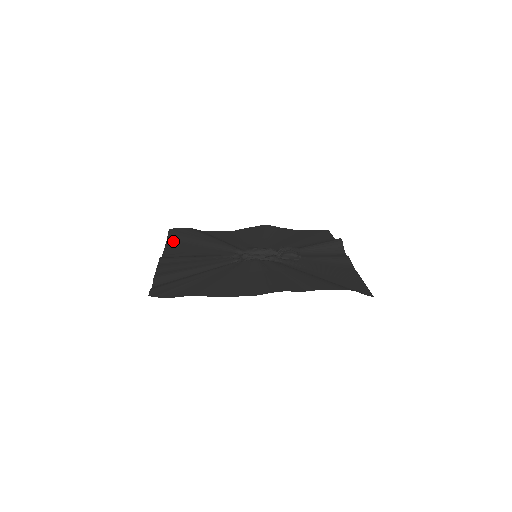
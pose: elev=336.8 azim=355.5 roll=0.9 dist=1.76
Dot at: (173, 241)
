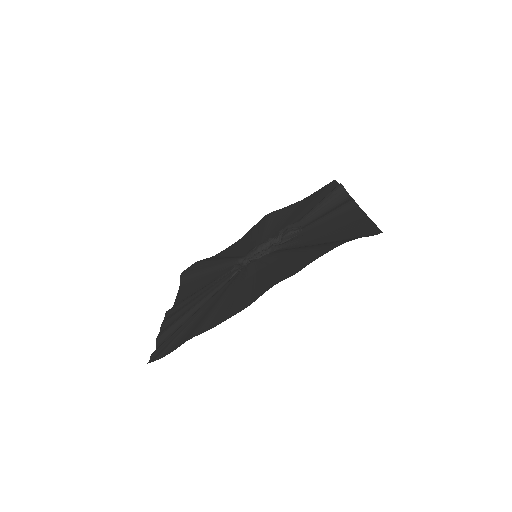
Dot at: (184, 284)
